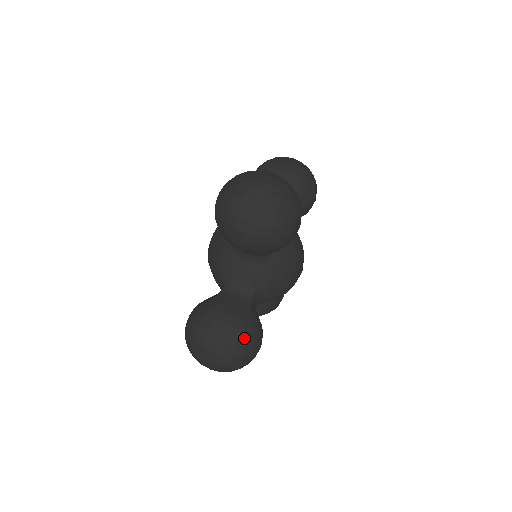
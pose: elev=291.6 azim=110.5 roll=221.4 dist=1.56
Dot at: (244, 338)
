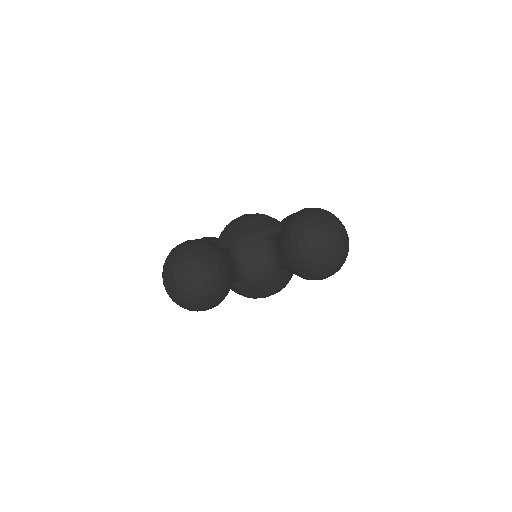
Dot at: occluded
